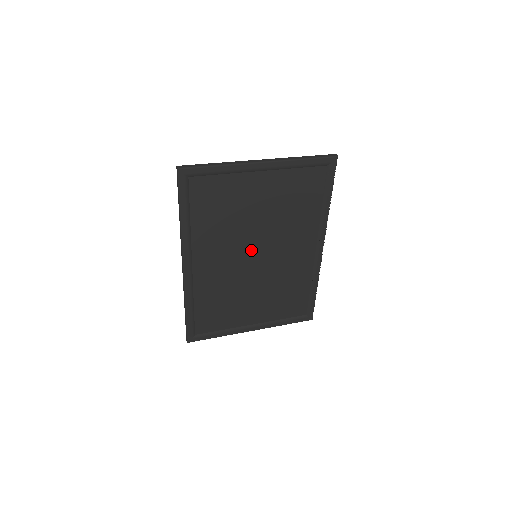
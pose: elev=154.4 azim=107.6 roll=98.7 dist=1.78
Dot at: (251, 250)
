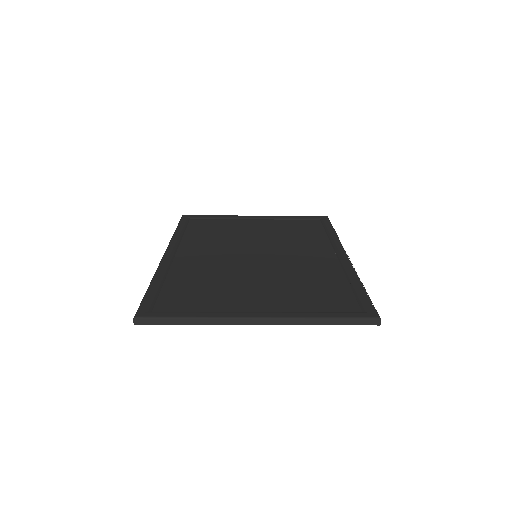
Dot at: (249, 251)
